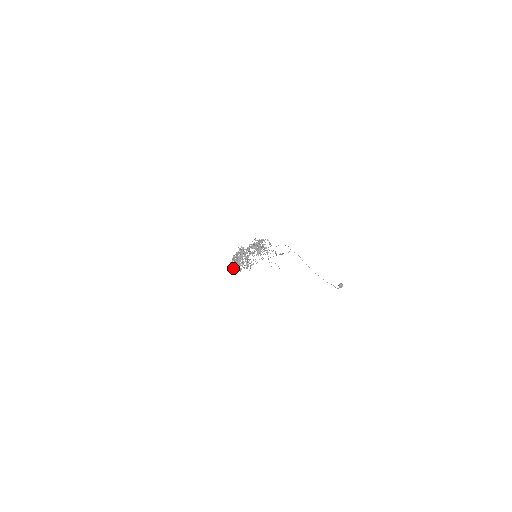
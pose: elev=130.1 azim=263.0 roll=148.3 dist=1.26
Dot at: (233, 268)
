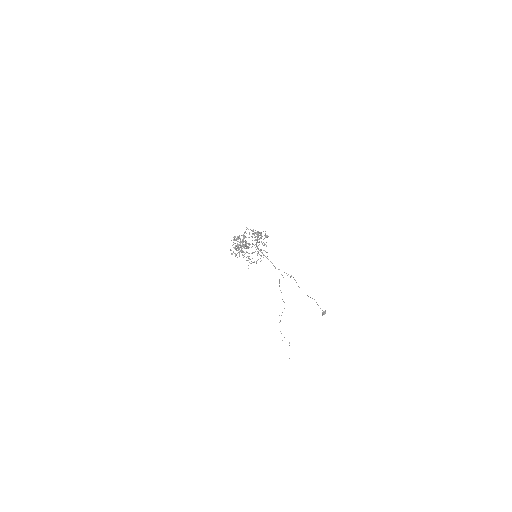
Dot at: occluded
